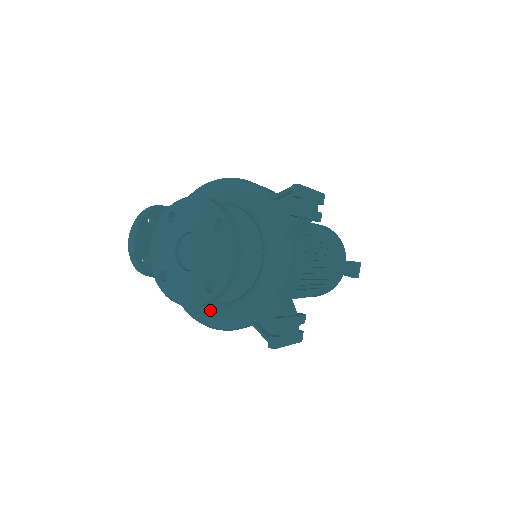
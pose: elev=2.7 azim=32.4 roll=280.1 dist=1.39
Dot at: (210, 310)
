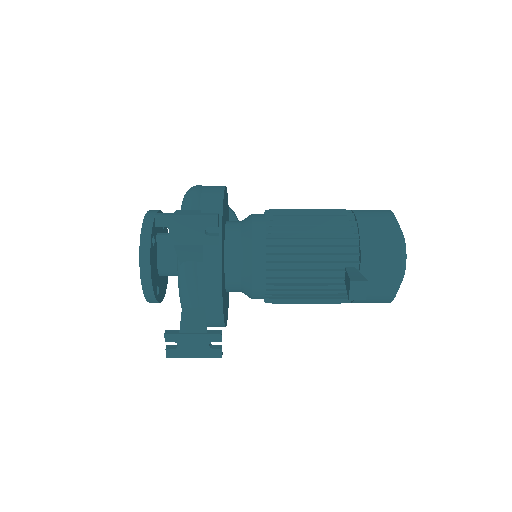
Dot at: occluded
